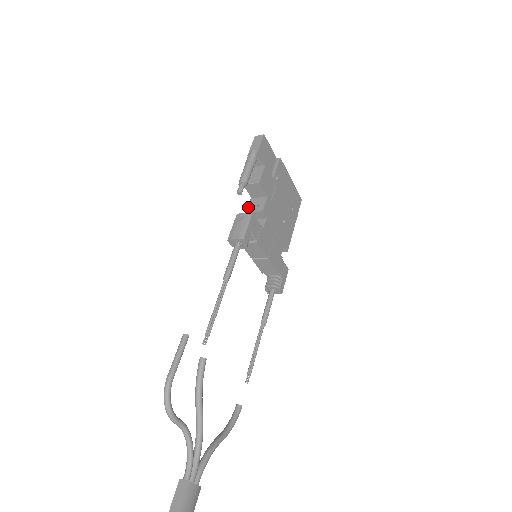
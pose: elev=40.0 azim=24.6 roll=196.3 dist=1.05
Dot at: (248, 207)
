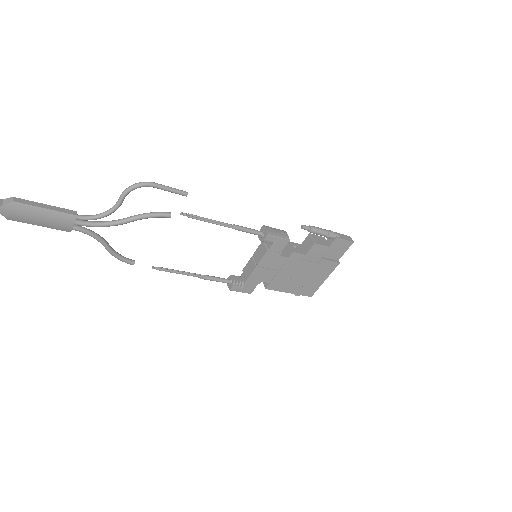
Dot at: (293, 242)
